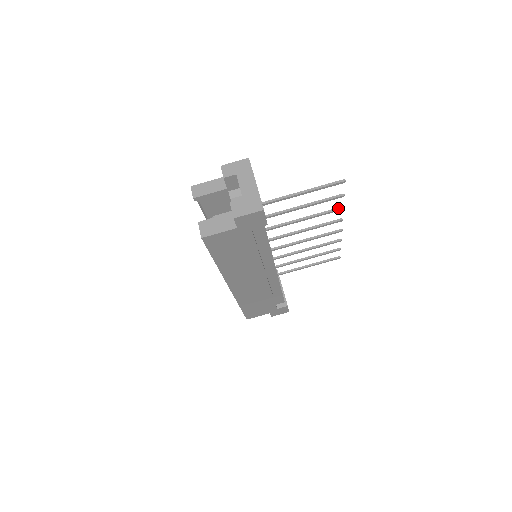
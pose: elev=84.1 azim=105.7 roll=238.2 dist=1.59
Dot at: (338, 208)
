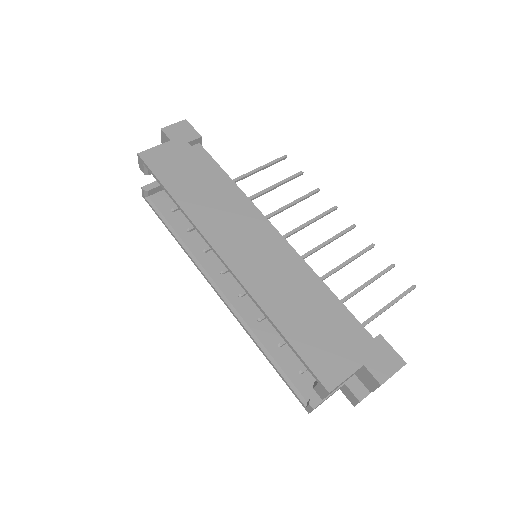
Dot at: (313, 191)
